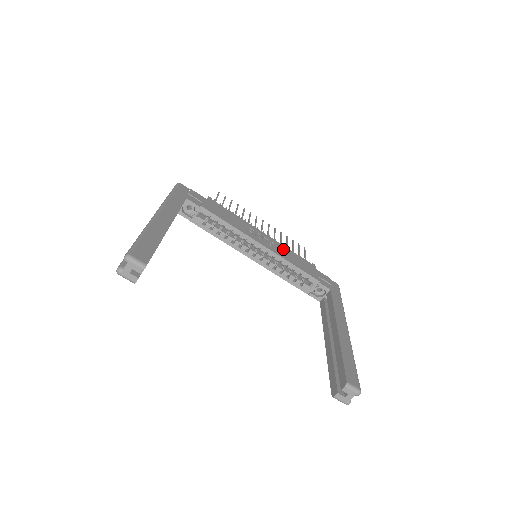
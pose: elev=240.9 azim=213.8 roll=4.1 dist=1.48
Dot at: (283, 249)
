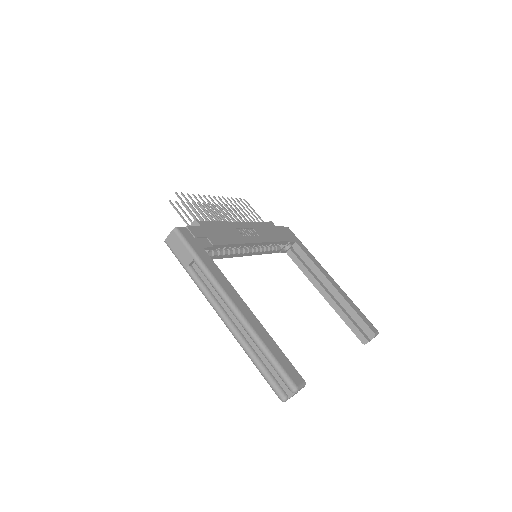
Dot at: (258, 228)
